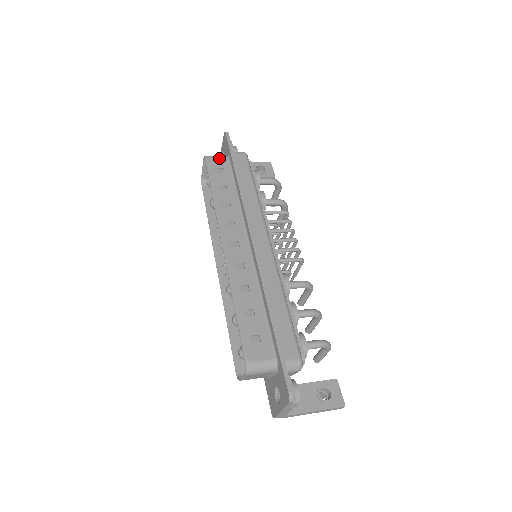
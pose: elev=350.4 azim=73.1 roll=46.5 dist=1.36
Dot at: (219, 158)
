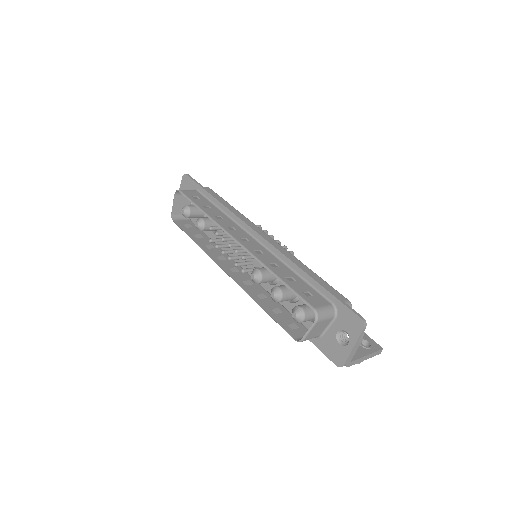
Dot at: (190, 190)
